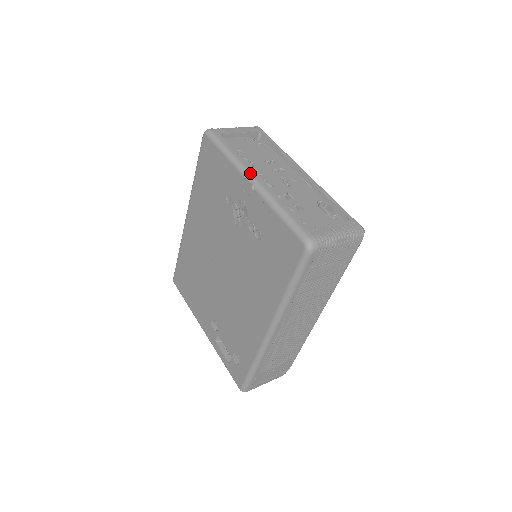
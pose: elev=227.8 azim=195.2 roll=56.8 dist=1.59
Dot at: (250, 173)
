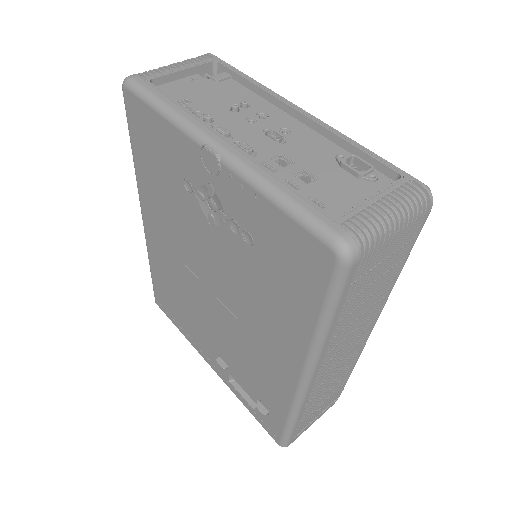
Dot at: (208, 136)
